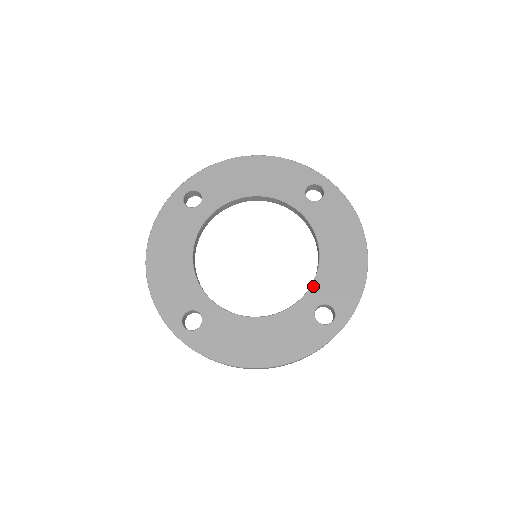
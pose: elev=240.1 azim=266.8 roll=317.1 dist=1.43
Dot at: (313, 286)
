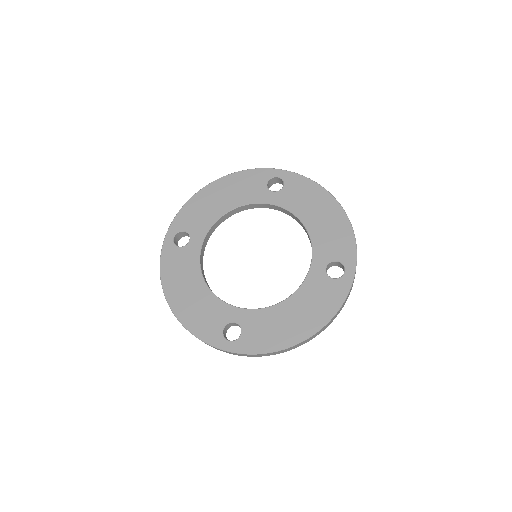
Dot at: (314, 254)
